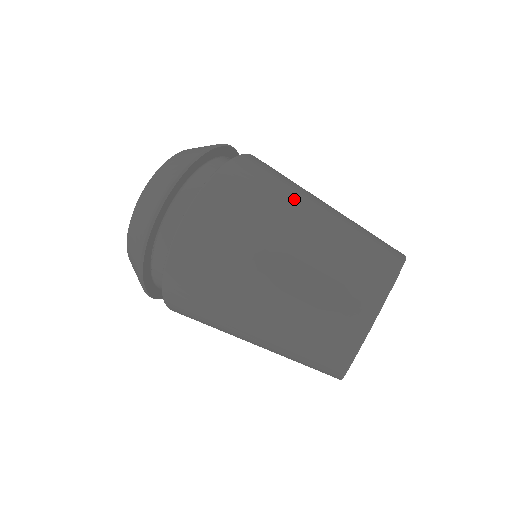
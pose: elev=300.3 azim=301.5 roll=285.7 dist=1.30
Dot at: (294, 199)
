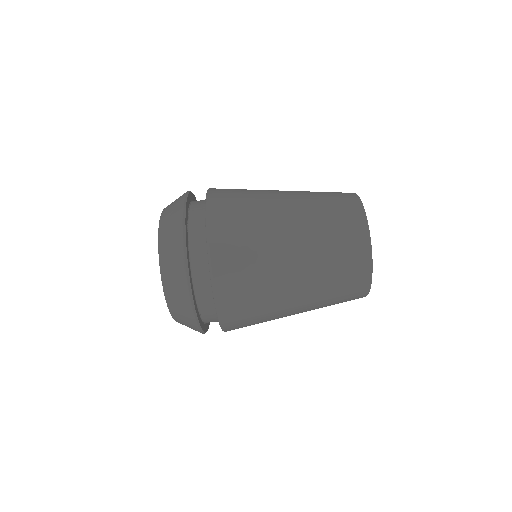
Dot at: (274, 258)
